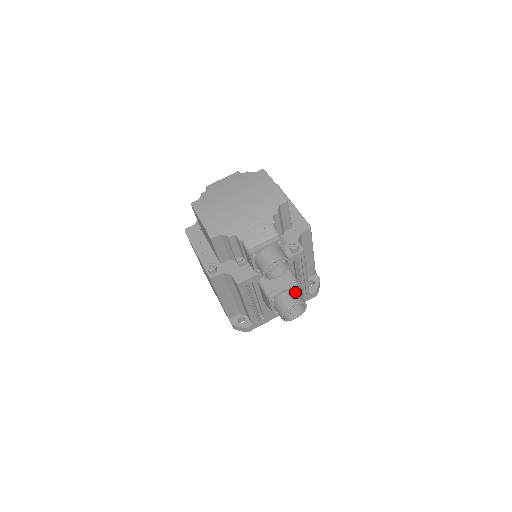
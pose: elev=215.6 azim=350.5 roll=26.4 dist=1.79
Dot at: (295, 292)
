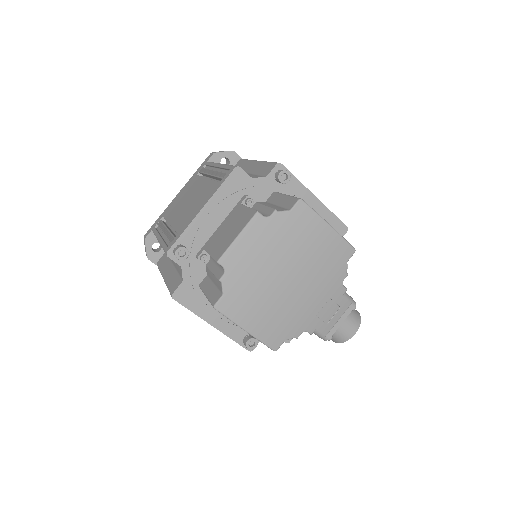
Dot at: occluded
